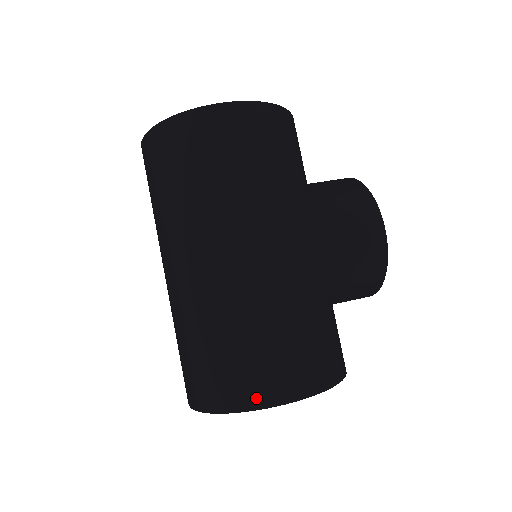
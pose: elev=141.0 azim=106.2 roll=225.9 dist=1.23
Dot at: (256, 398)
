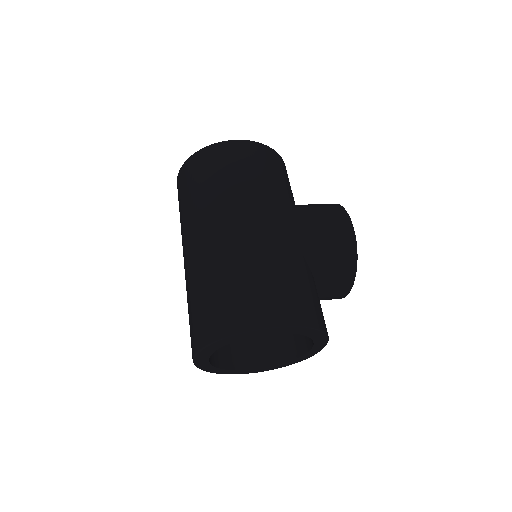
Dot at: (247, 321)
